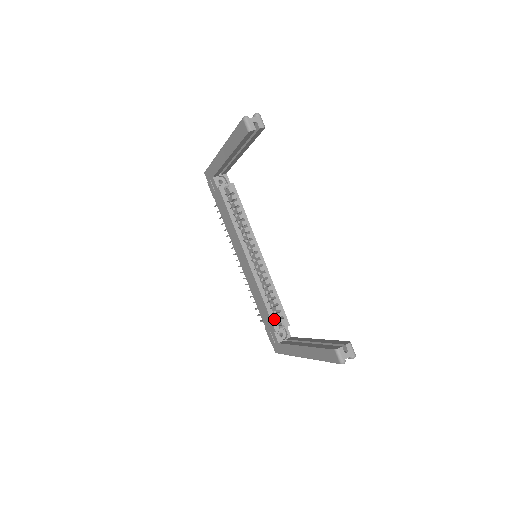
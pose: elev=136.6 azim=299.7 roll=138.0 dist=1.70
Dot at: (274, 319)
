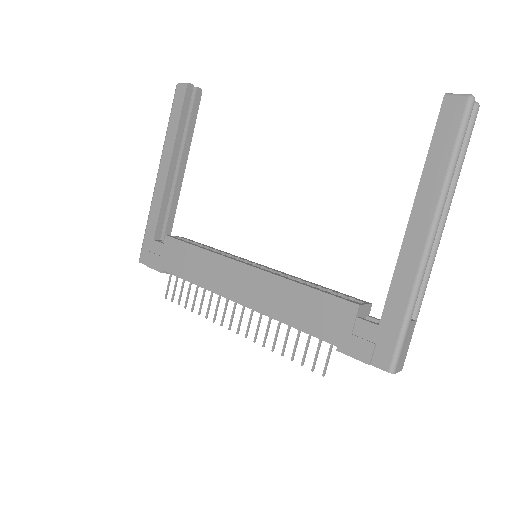
Dot at: (341, 297)
